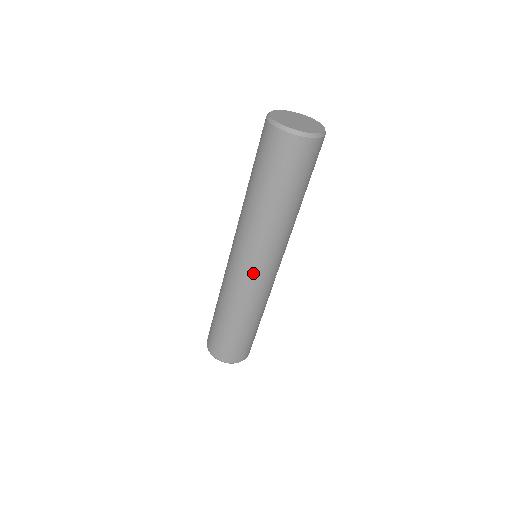
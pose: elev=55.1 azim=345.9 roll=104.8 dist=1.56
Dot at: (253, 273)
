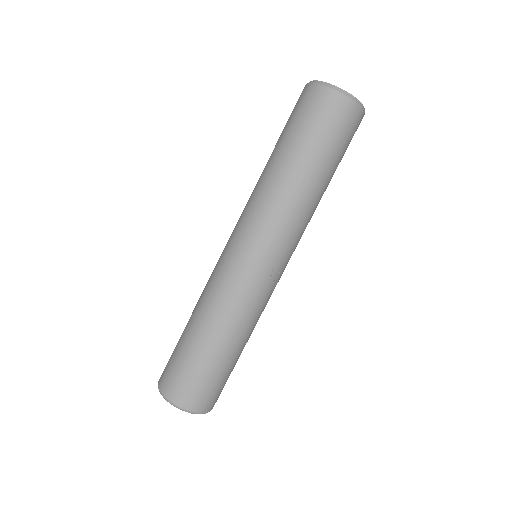
Dot at: (237, 254)
